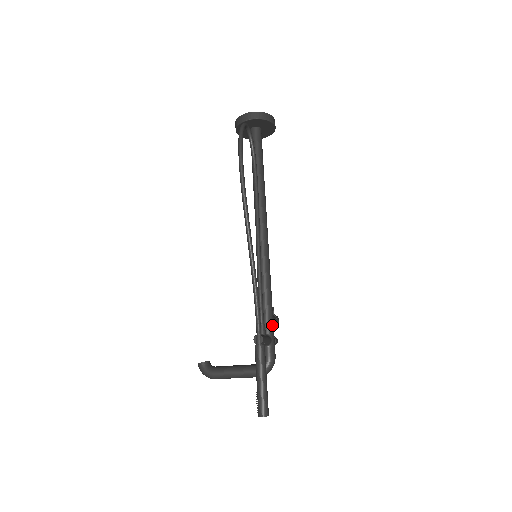
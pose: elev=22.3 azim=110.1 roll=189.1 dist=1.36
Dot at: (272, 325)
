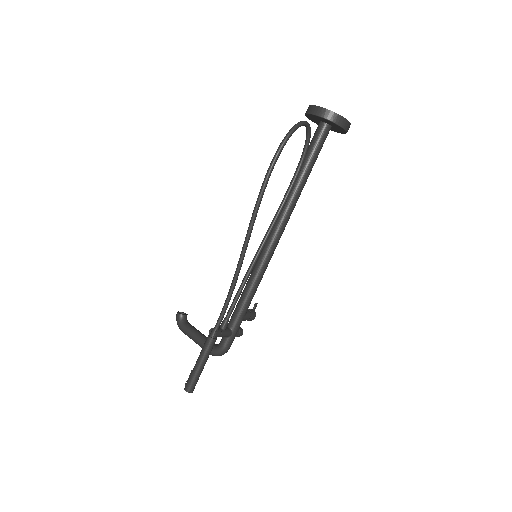
Dot at: (239, 322)
